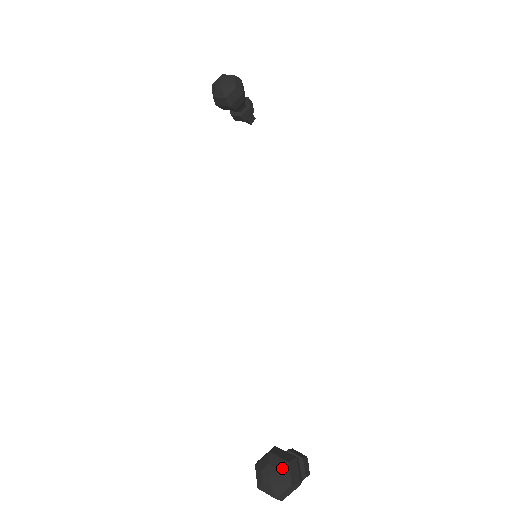
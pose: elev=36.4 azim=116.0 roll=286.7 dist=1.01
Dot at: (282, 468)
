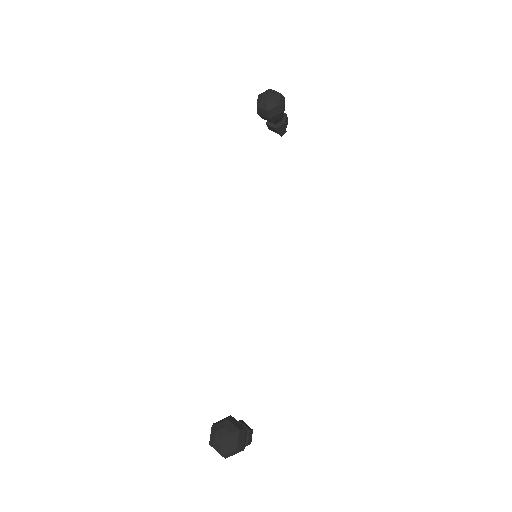
Dot at: (233, 434)
